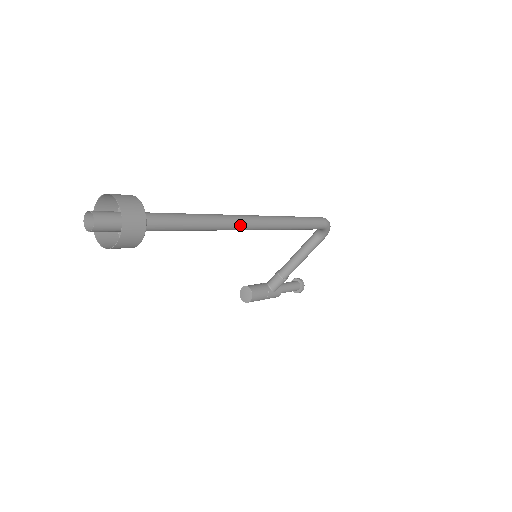
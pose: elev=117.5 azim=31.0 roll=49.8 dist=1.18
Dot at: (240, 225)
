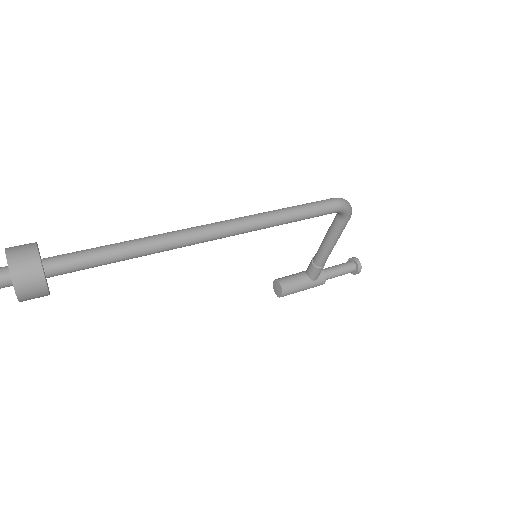
Dot at: (192, 240)
